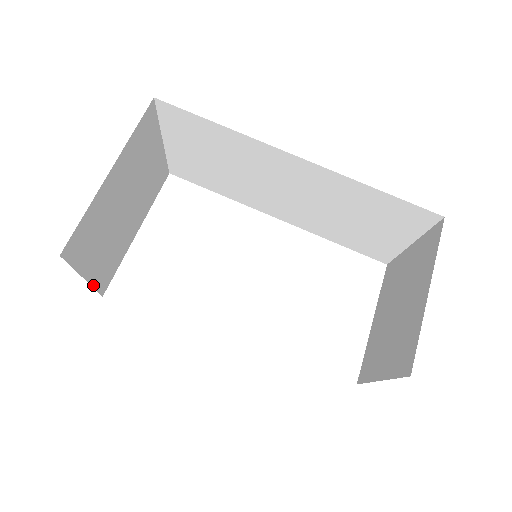
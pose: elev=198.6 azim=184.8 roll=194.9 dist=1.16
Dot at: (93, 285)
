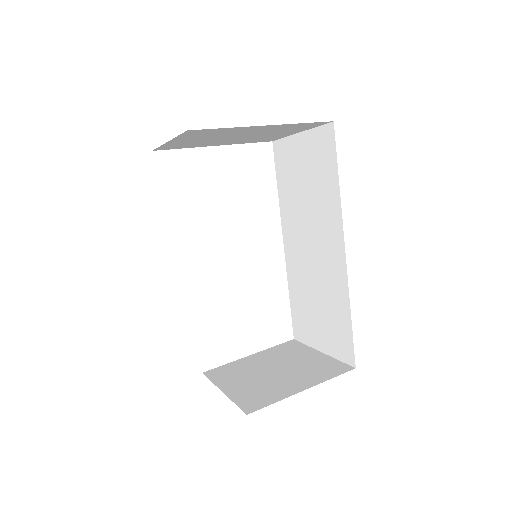
Dot at: (162, 145)
